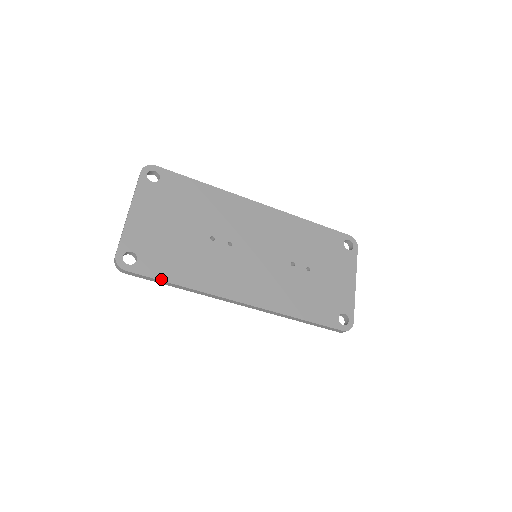
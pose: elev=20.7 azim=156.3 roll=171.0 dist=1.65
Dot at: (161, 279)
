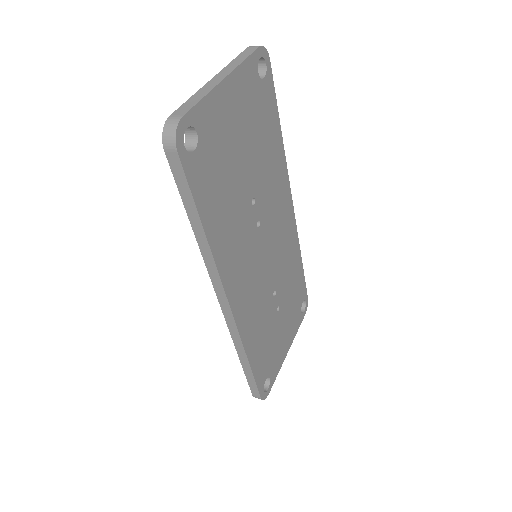
Dot at: (197, 203)
